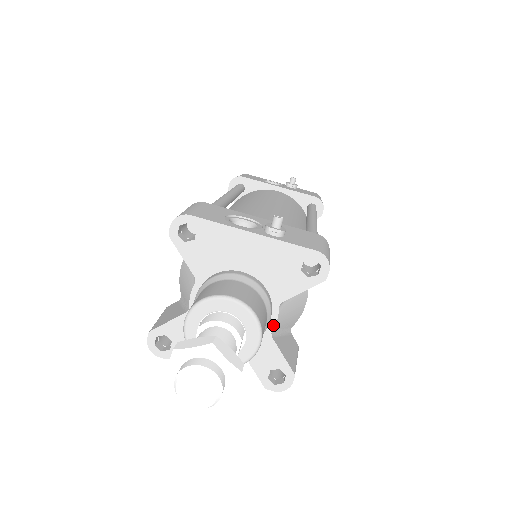
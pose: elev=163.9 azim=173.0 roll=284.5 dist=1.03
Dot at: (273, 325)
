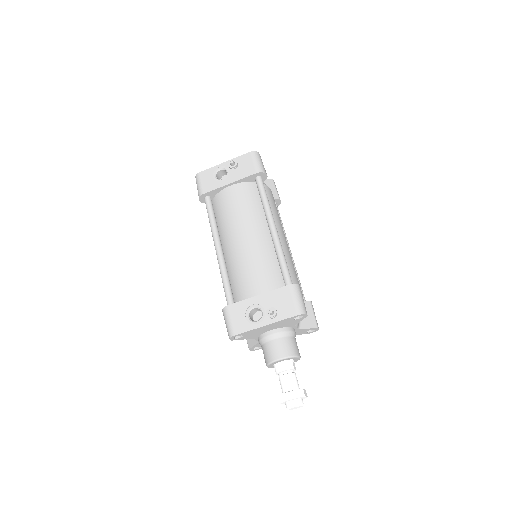
Dot at: (297, 328)
